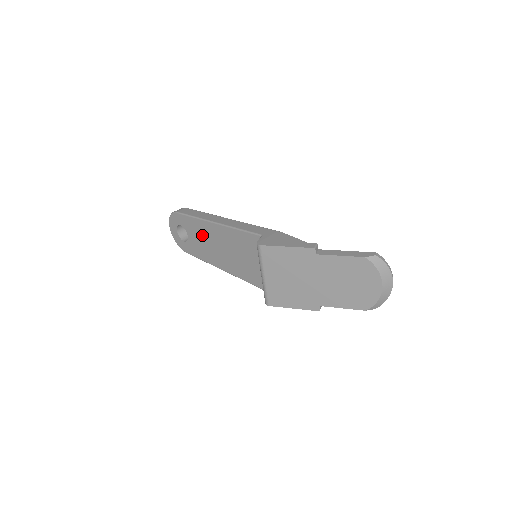
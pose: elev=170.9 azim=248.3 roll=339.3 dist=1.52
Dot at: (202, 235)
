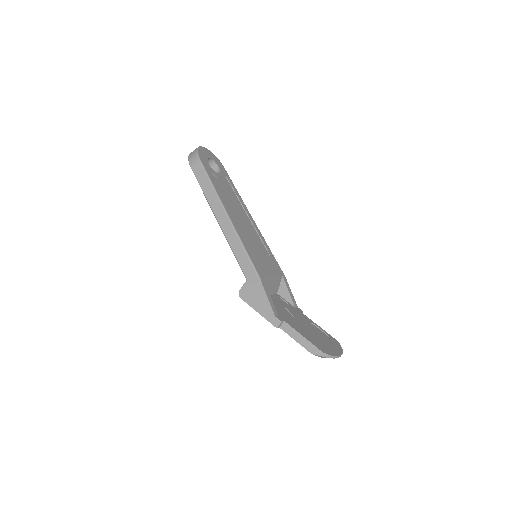
Dot at: occluded
